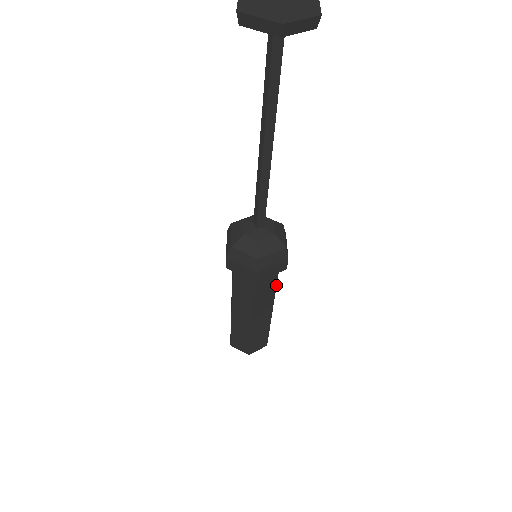
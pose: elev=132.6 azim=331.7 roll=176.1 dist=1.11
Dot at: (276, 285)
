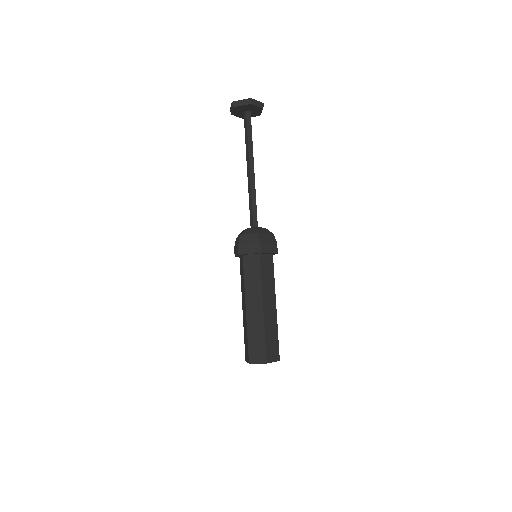
Dot at: occluded
